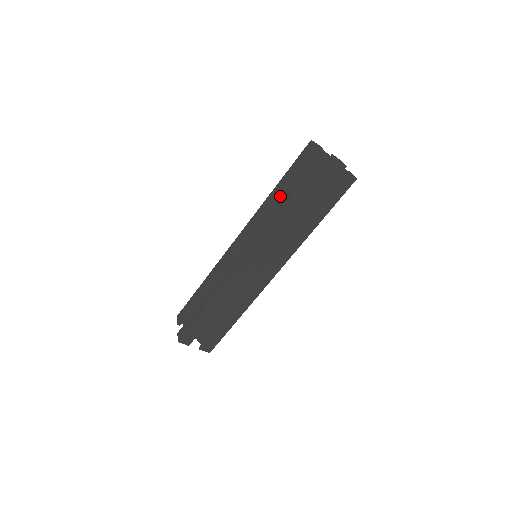
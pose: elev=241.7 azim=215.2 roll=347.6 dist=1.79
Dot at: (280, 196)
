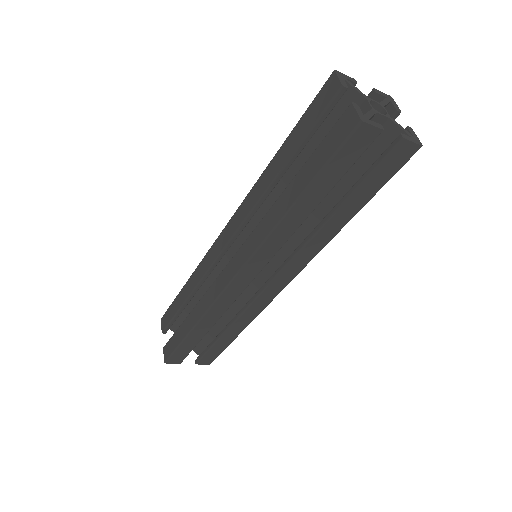
Dot at: occluded
